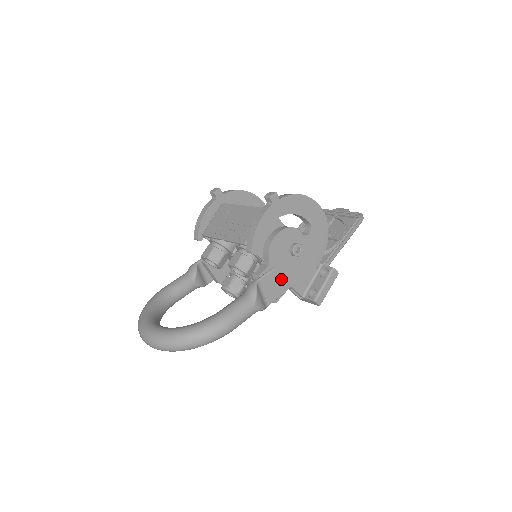
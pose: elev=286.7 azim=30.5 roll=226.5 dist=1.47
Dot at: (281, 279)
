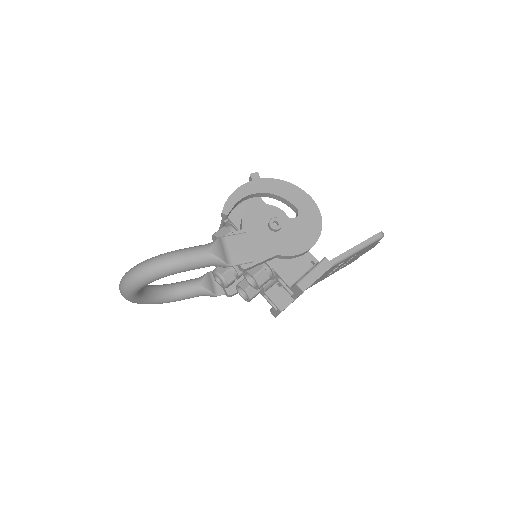
Dot at: (255, 248)
